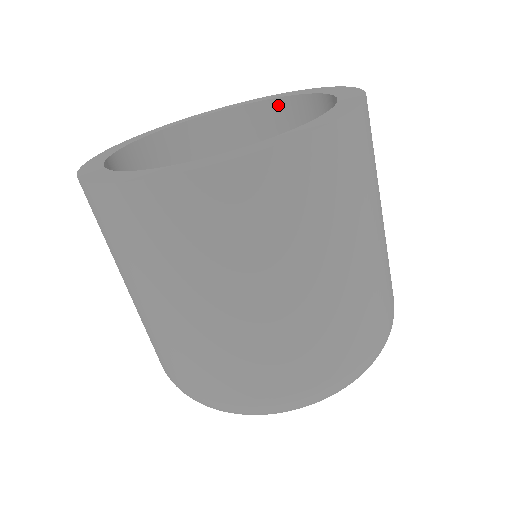
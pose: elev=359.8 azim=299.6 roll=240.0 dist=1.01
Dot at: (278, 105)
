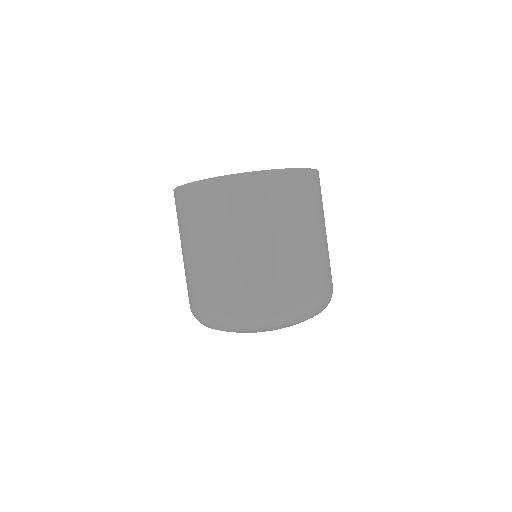
Dot at: occluded
